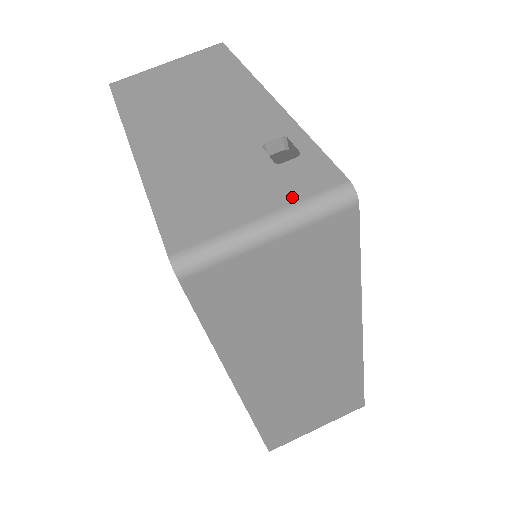
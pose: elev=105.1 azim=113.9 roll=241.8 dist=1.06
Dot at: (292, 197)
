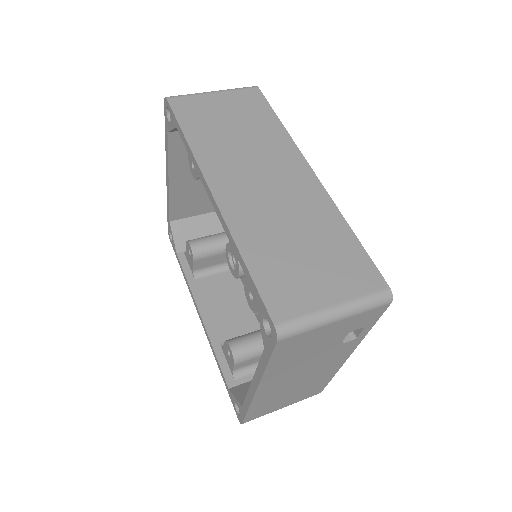
Dot at: occluded
